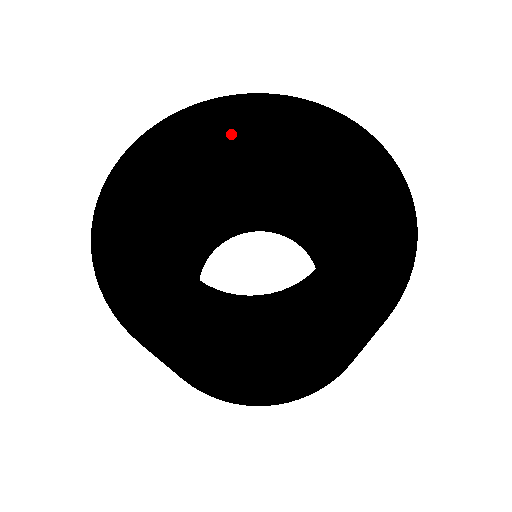
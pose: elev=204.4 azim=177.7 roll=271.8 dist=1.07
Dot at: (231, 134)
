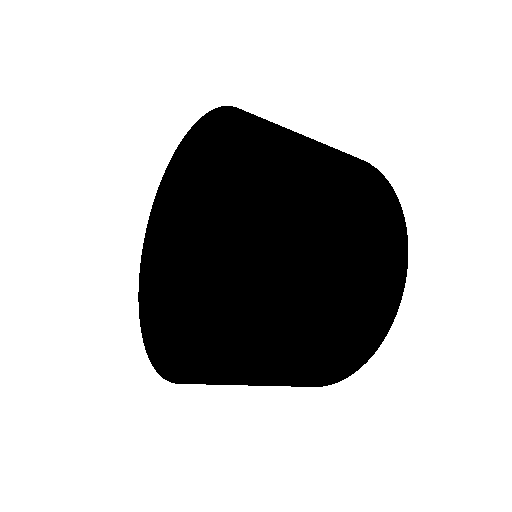
Dot at: (185, 171)
